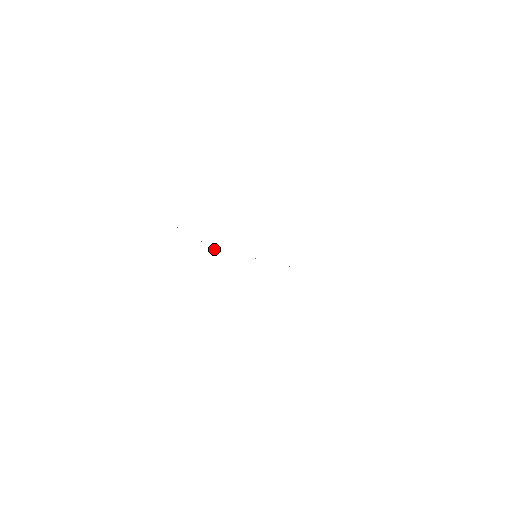
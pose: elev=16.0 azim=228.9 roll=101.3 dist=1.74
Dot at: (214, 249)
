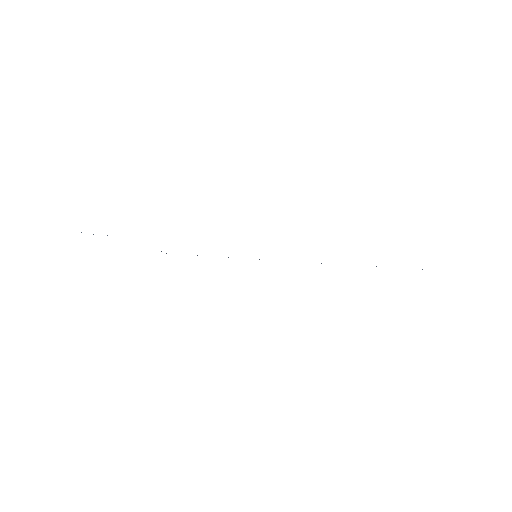
Dot at: occluded
